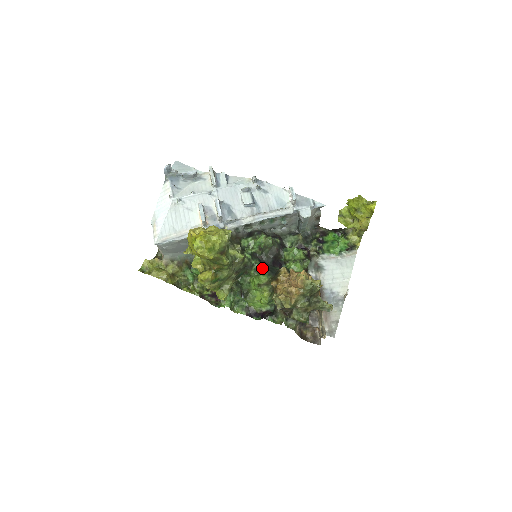
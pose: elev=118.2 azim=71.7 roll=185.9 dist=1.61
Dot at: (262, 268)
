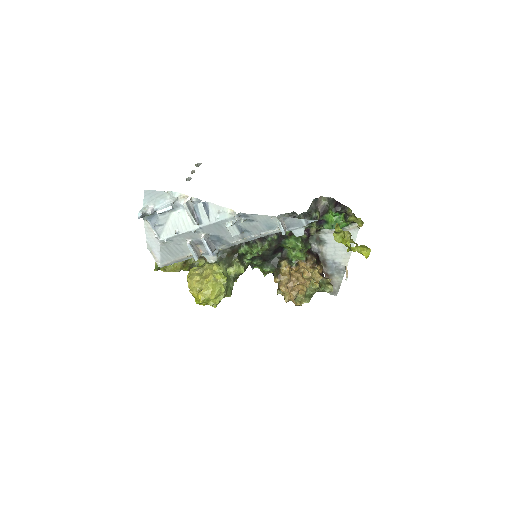
Dot at: (264, 262)
